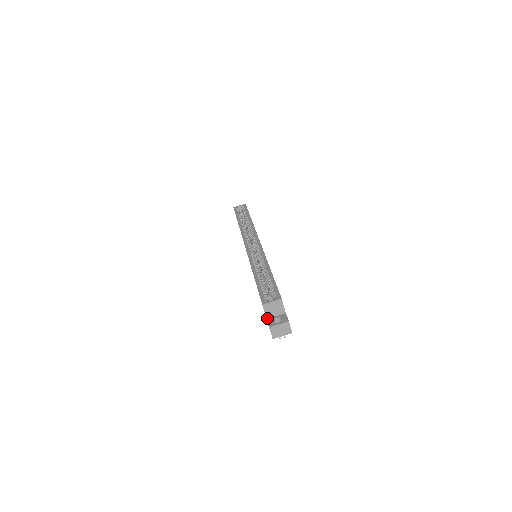
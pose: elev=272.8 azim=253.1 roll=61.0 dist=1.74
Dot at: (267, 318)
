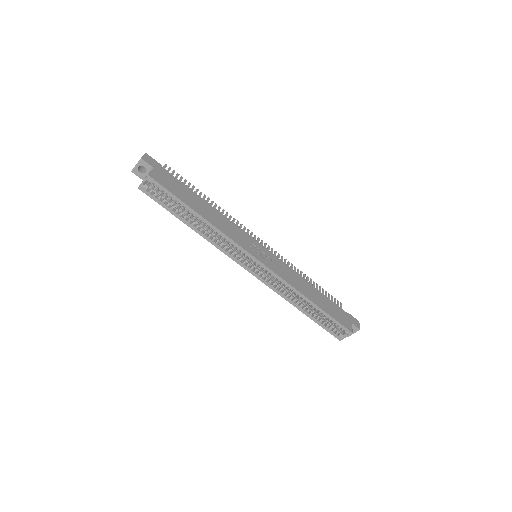
Dot at: occluded
